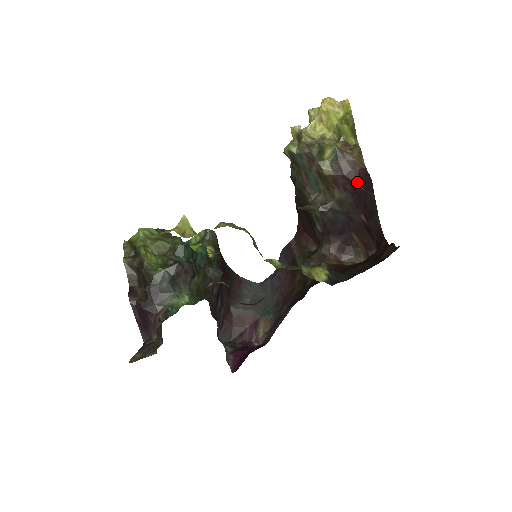
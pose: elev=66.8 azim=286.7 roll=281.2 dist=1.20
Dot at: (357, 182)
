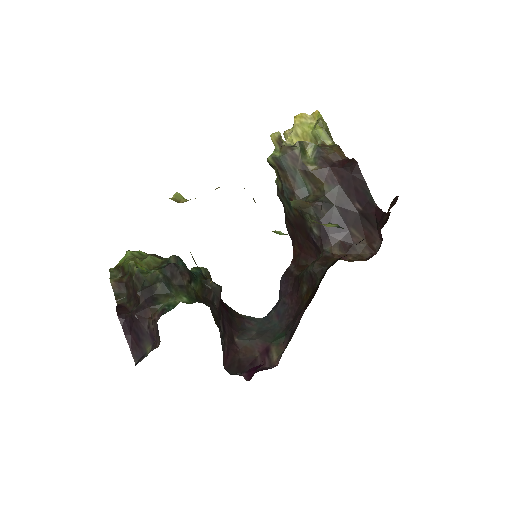
Dot at: (343, 169)
